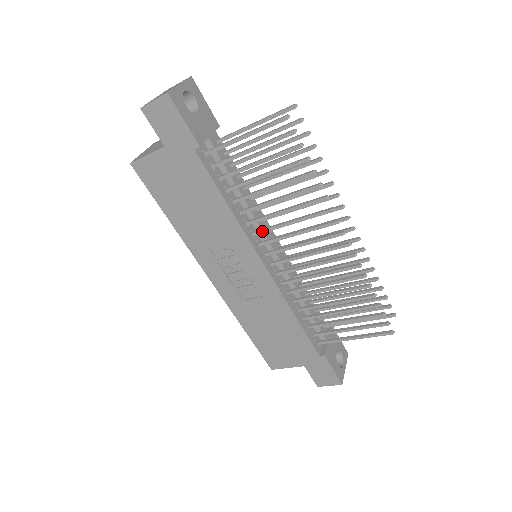
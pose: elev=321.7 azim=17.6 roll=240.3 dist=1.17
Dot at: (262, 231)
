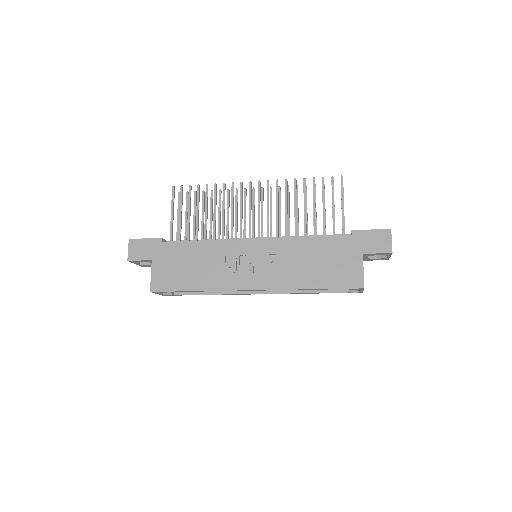
Dot at: (231, 233)
